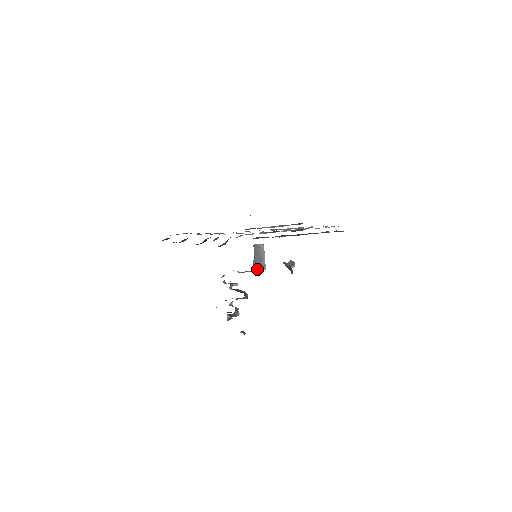
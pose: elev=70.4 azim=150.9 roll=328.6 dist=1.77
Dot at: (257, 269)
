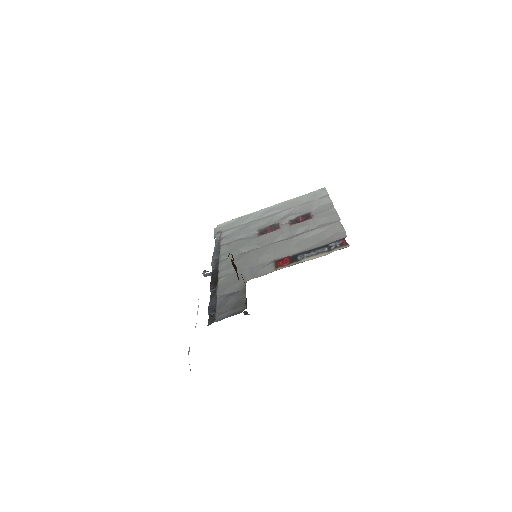
Dot at: occluded
